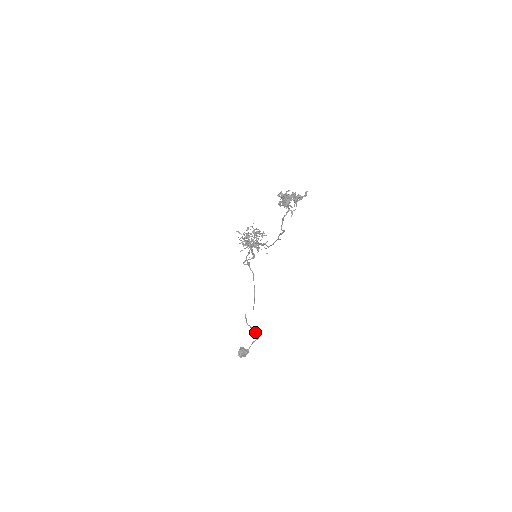
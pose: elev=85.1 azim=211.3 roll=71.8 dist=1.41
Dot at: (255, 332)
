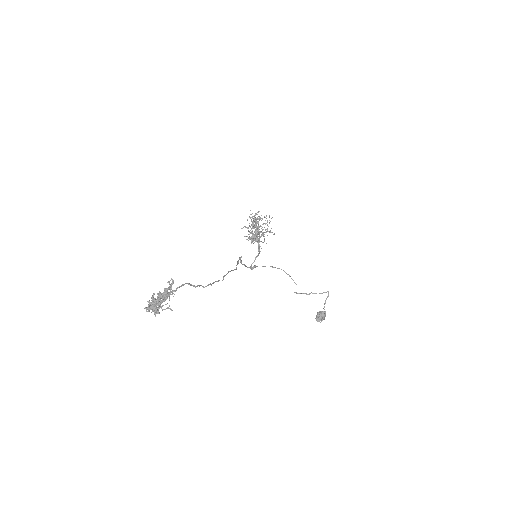
Dot at: (320, 293)
